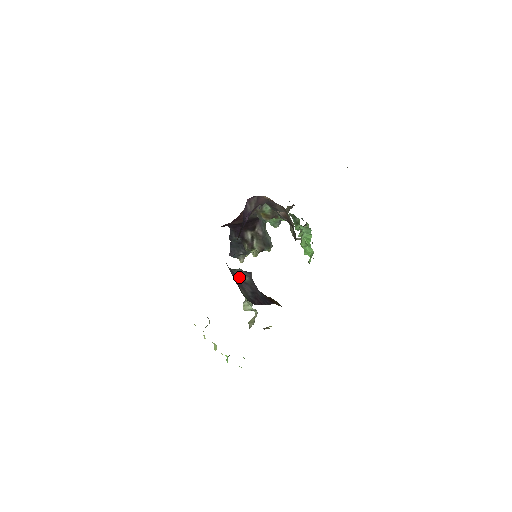
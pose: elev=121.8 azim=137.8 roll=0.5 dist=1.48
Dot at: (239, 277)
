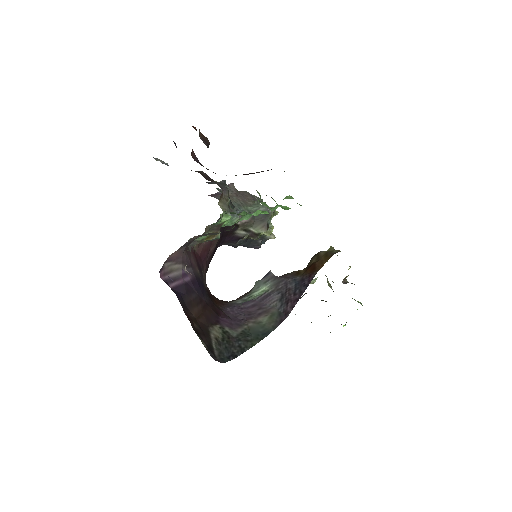
Dot at: (258, 297)
